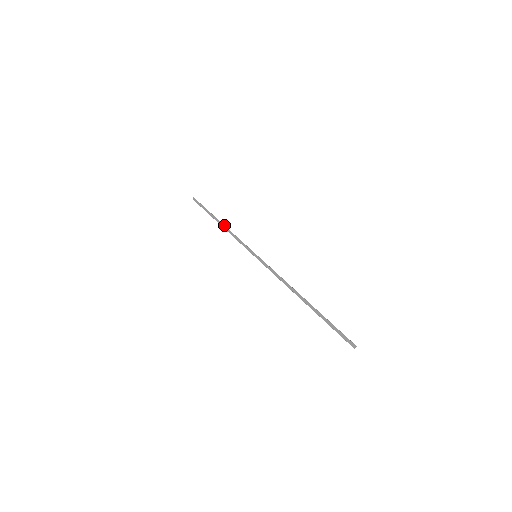
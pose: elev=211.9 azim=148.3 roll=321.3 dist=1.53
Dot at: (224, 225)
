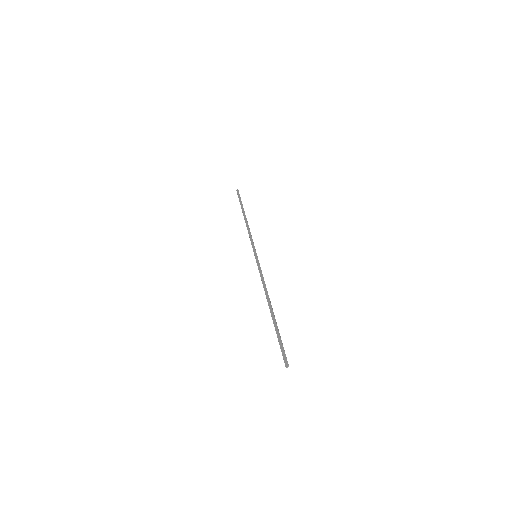
Dot at: occluded
